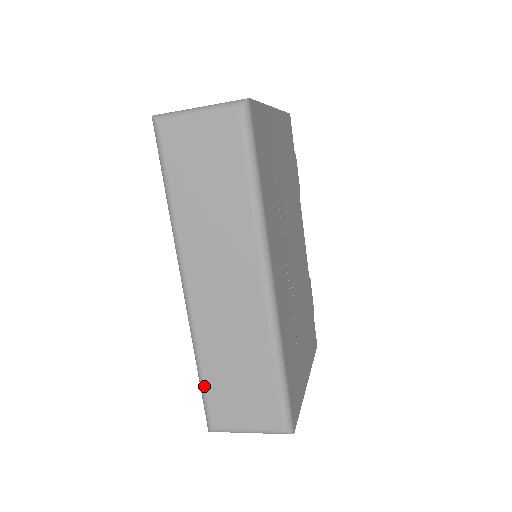
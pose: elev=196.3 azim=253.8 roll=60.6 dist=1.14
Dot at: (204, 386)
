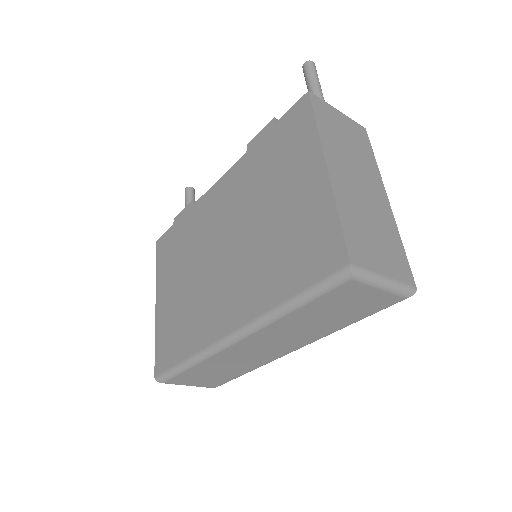
Dot at: (183, 372)
